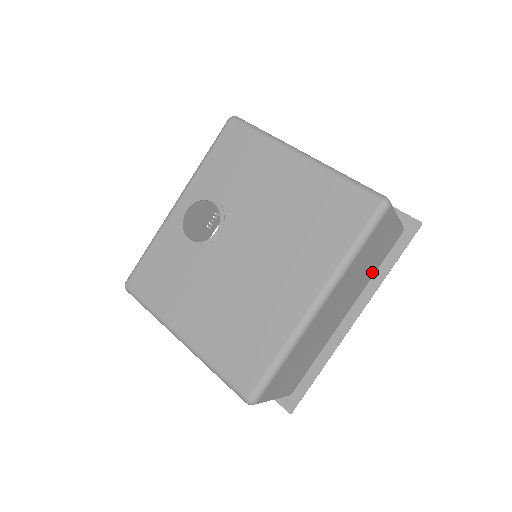
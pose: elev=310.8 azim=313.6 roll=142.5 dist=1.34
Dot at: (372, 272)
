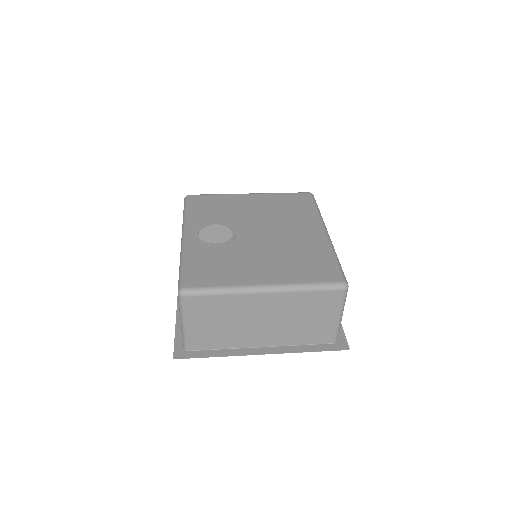
Dot at: occluded
